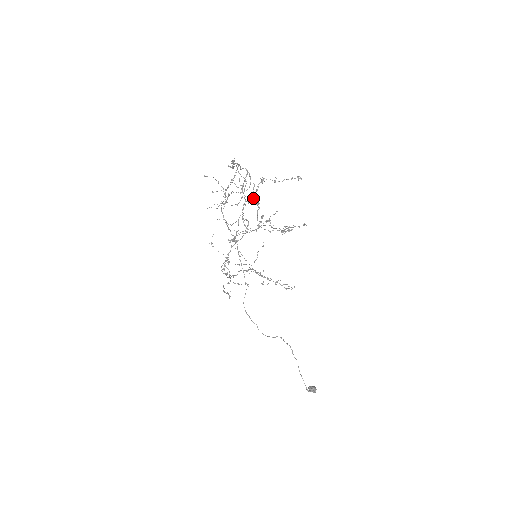
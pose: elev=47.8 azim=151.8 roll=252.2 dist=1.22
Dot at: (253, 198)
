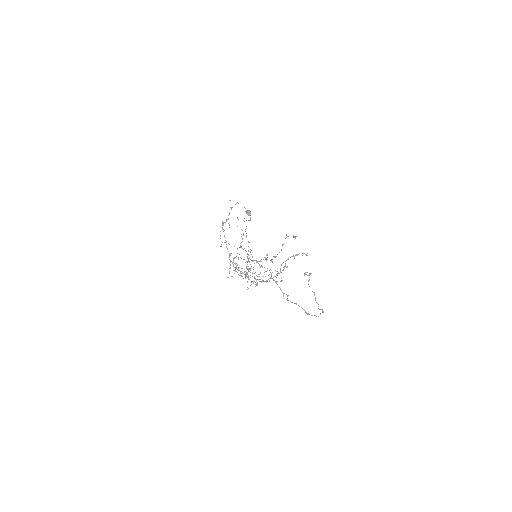
Dot at: occluded
